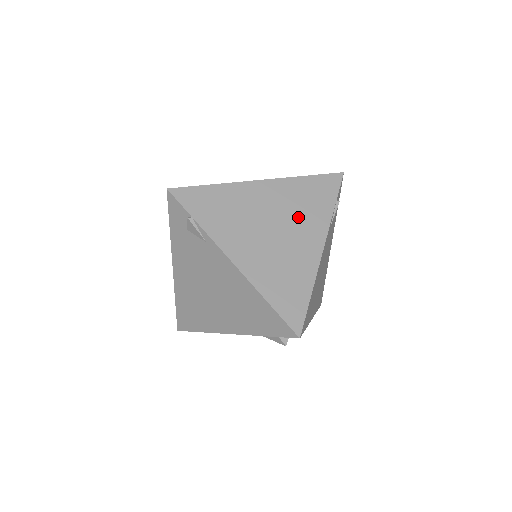
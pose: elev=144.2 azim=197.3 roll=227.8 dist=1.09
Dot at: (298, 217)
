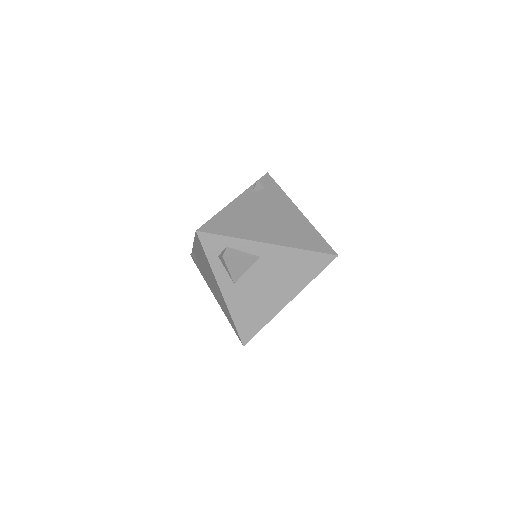
Dot at: occluded
